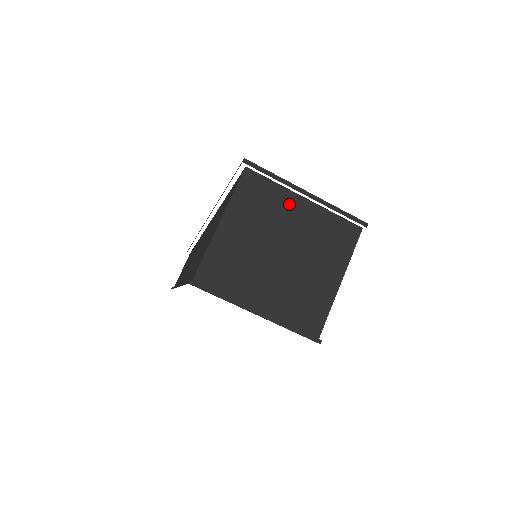
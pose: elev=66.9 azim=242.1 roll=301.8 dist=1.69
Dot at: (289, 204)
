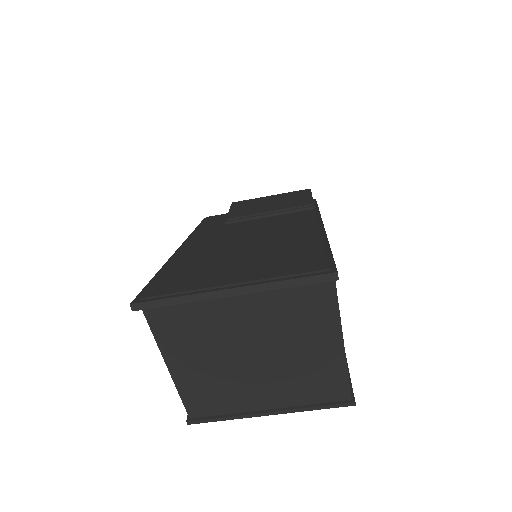
Dot at: (221, 310)
